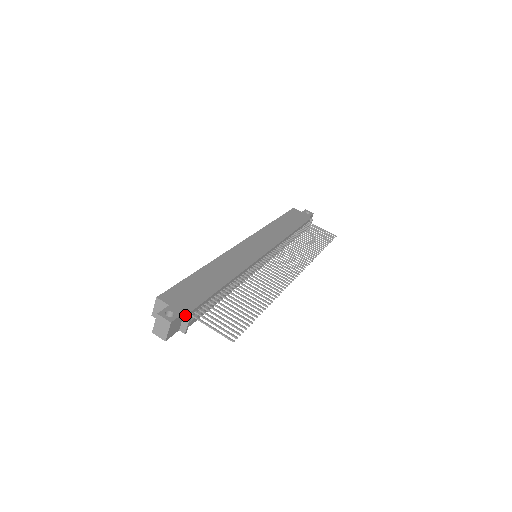
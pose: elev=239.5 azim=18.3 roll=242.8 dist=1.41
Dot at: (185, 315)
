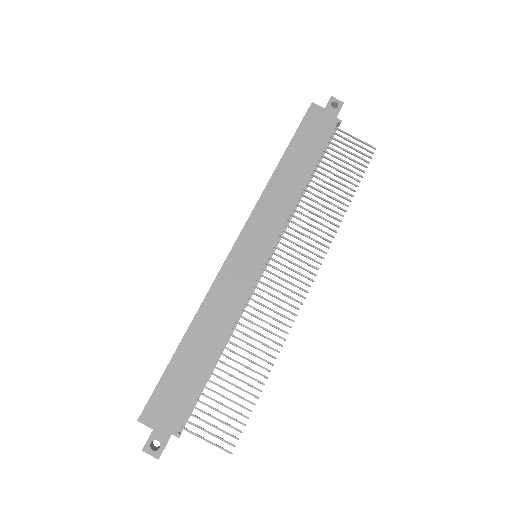
Dot at: occluded
